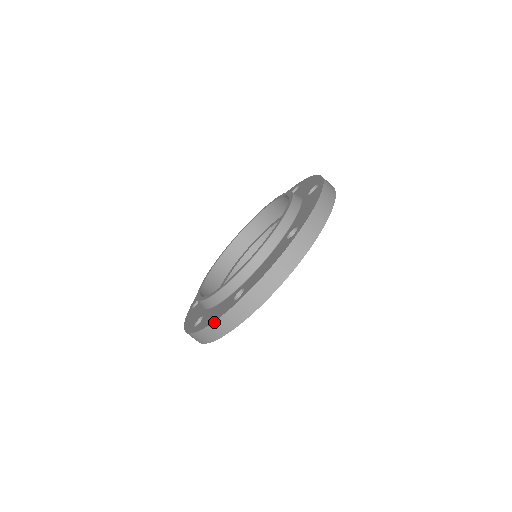
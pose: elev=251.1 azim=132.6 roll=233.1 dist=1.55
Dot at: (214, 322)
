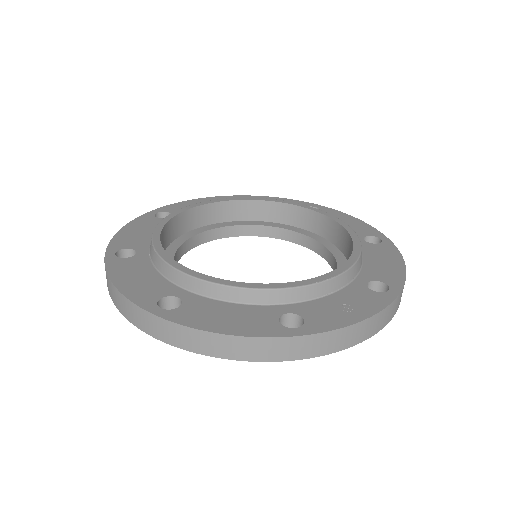
Dot at: (120, 292)
